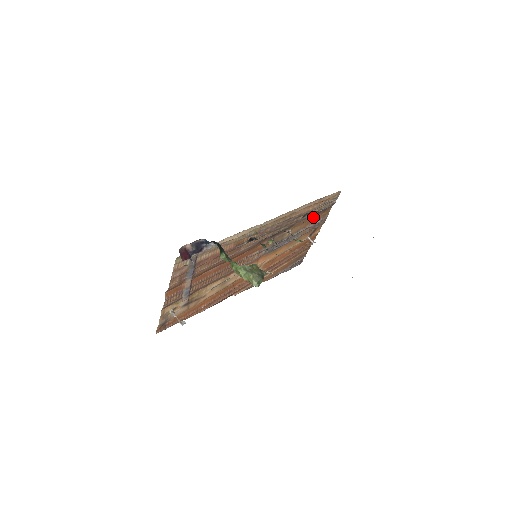
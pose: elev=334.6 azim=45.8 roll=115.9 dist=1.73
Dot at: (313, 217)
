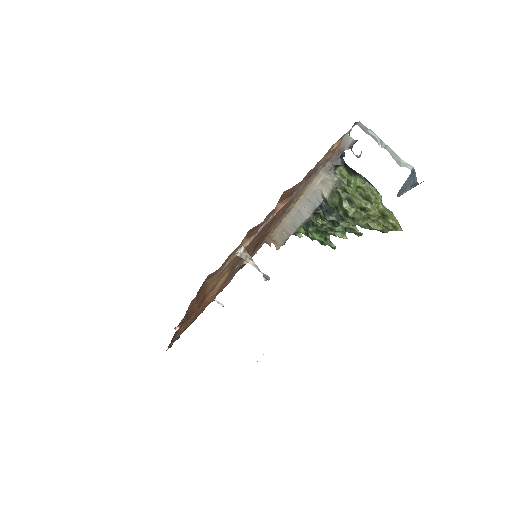
Dot at: (239, 267)
